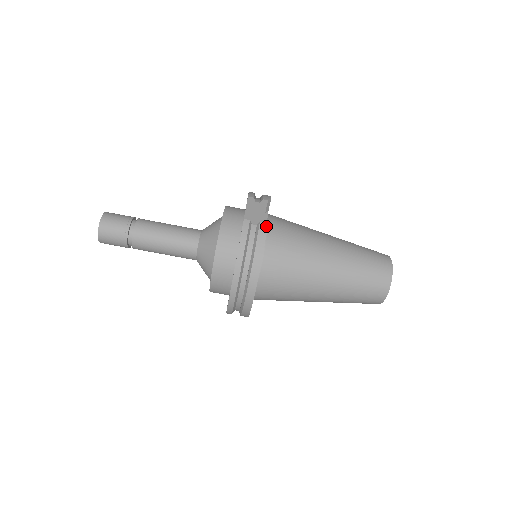
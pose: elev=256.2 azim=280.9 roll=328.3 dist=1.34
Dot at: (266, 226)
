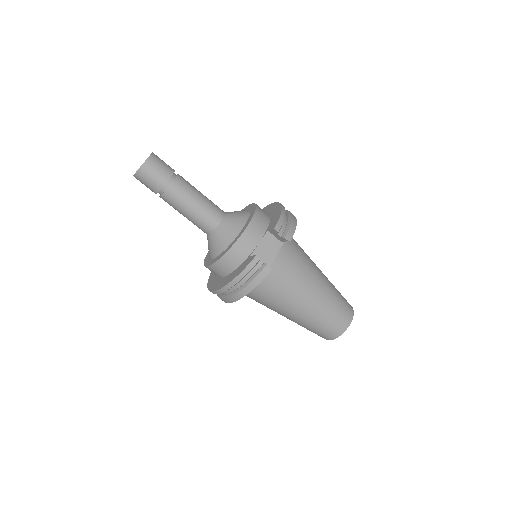
Dot at: (270, 270)
